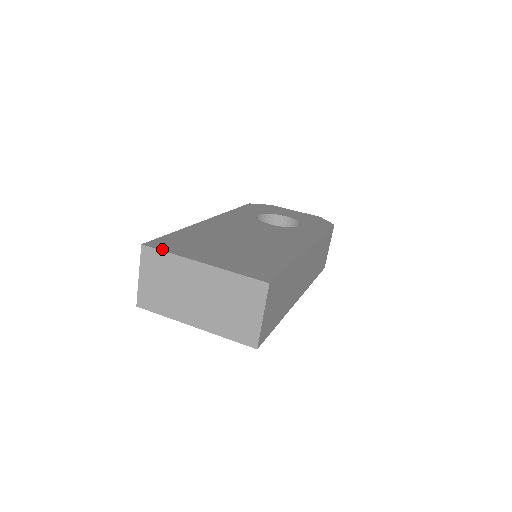
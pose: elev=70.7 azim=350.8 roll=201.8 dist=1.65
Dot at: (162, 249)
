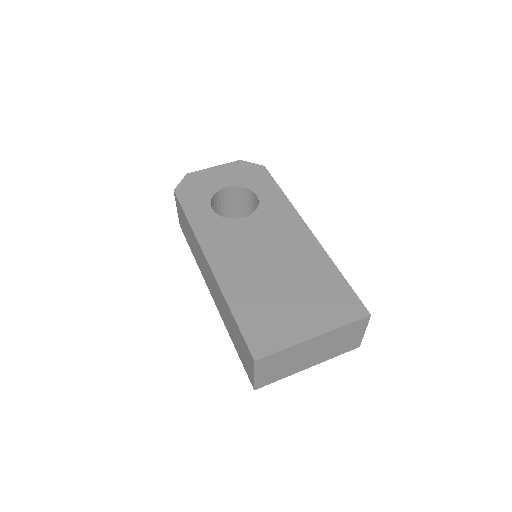
Dot at: (273, 351)
